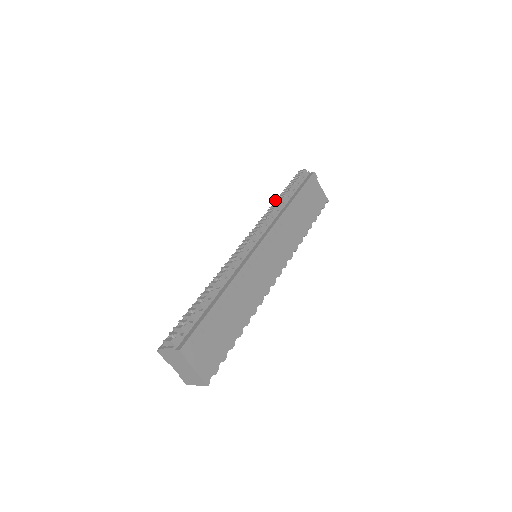
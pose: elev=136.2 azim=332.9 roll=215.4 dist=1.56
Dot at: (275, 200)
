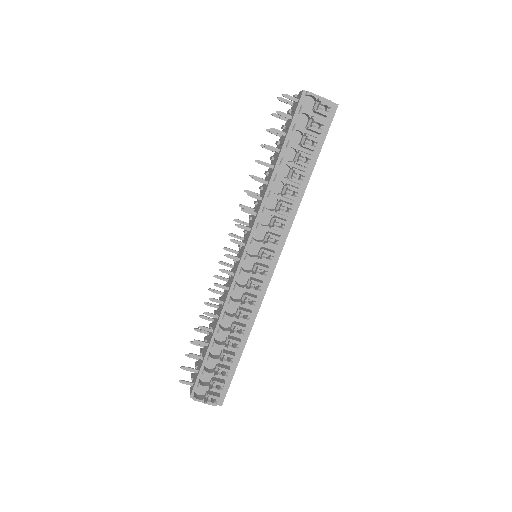
Dot at: occluded
